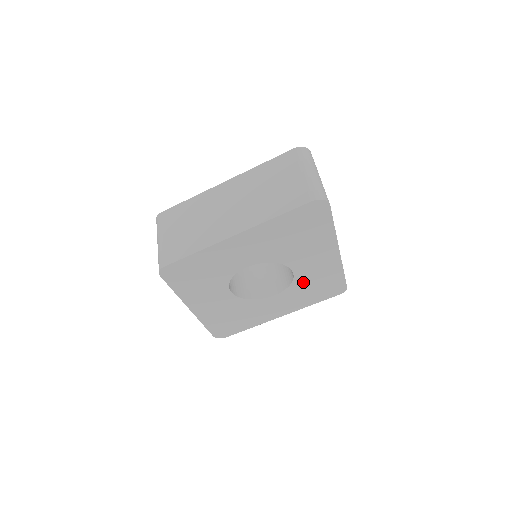
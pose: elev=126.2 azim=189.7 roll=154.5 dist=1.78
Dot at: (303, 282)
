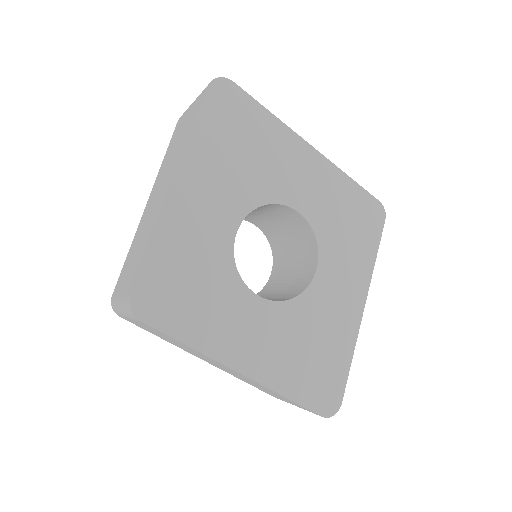
Dot at: (325, 223)
